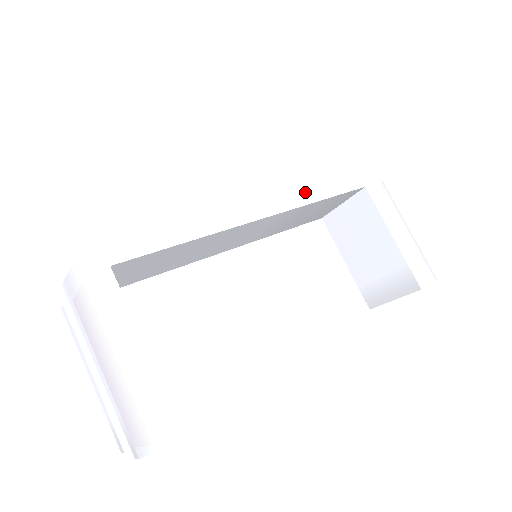
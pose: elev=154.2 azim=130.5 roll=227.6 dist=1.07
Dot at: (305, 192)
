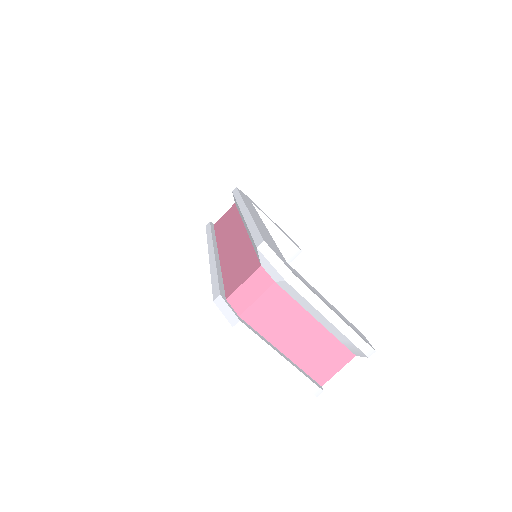
Dot at: occluded
